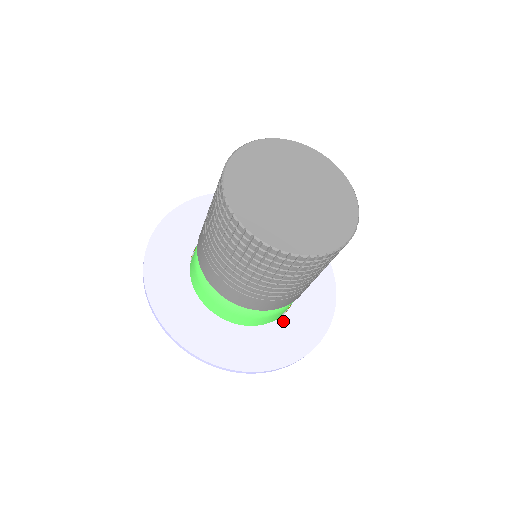
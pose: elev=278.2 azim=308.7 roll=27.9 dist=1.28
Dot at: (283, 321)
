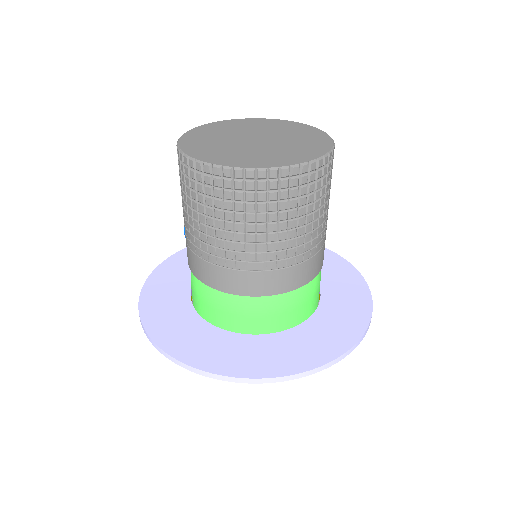
Dot at: (325, 301)
